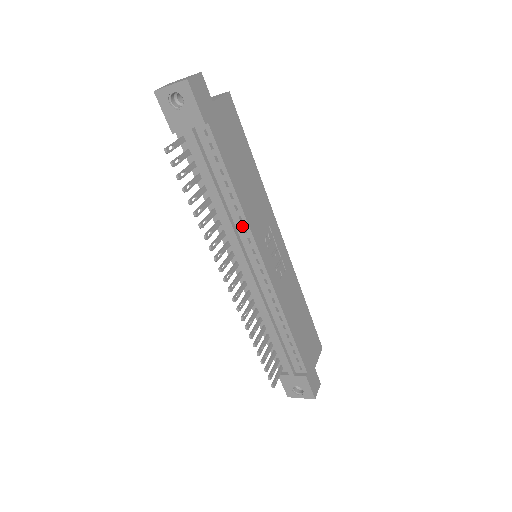
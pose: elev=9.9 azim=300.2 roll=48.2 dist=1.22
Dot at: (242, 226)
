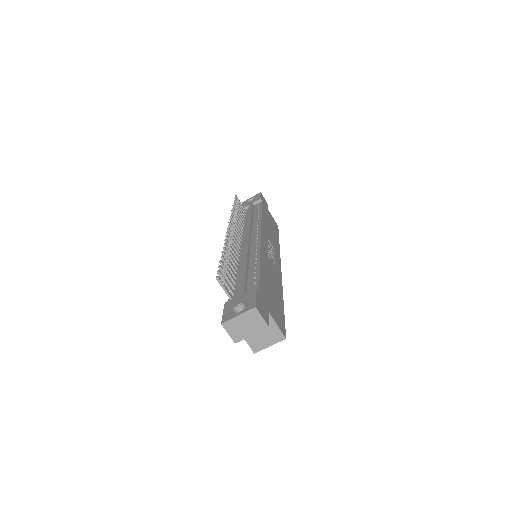
Dot at: (257, 225)
